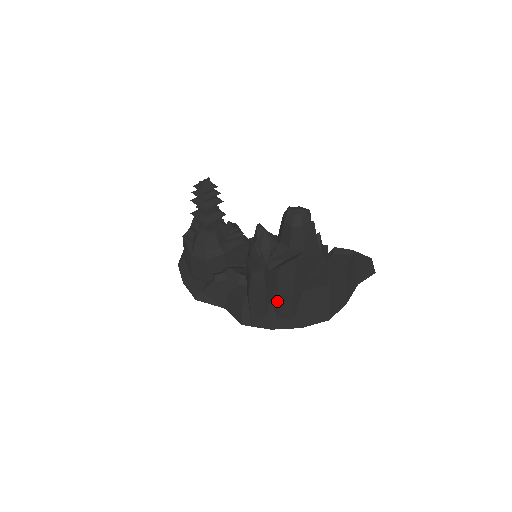
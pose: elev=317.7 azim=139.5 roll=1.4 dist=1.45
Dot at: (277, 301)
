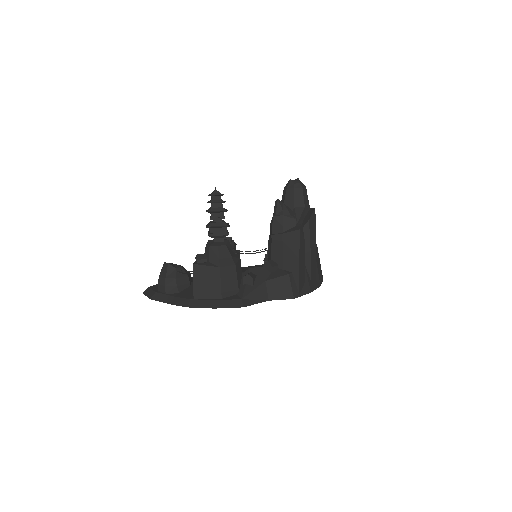
Dot at: (310, 258)
